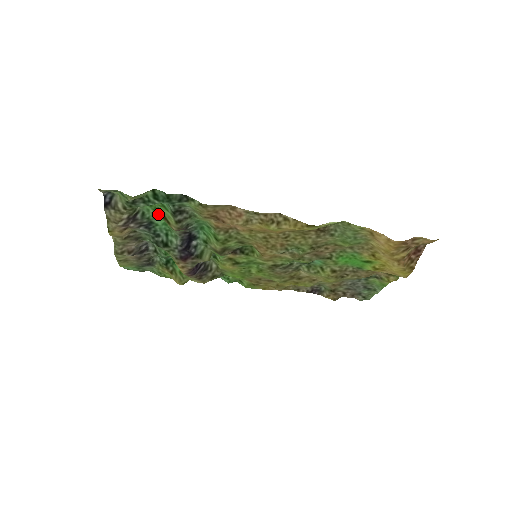
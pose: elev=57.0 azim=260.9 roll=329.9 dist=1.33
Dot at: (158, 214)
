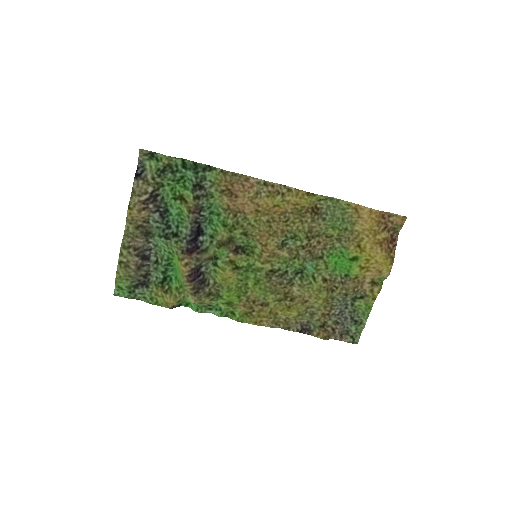
Dot at: (177, 197)
